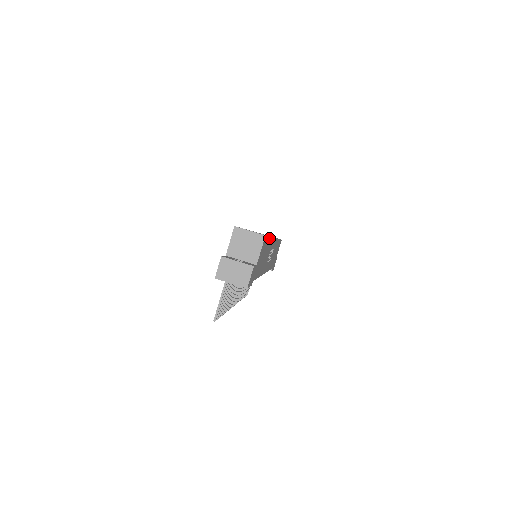
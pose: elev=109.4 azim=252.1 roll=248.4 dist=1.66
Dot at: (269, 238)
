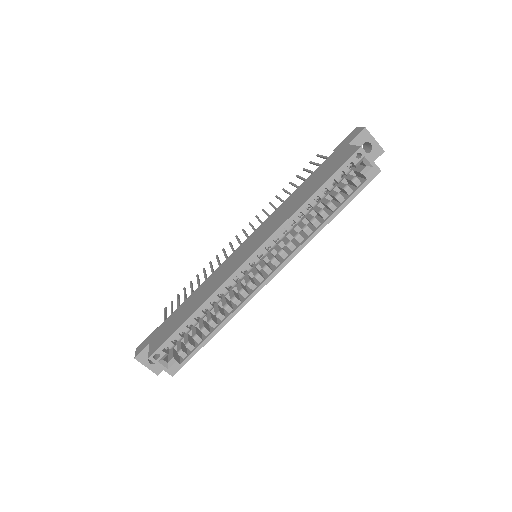
Dot at: (209, 339)
